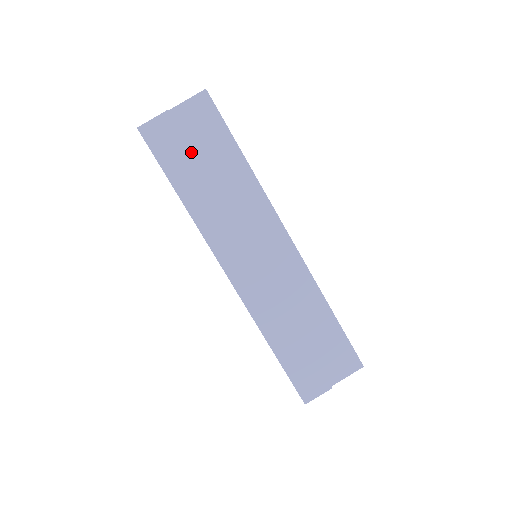
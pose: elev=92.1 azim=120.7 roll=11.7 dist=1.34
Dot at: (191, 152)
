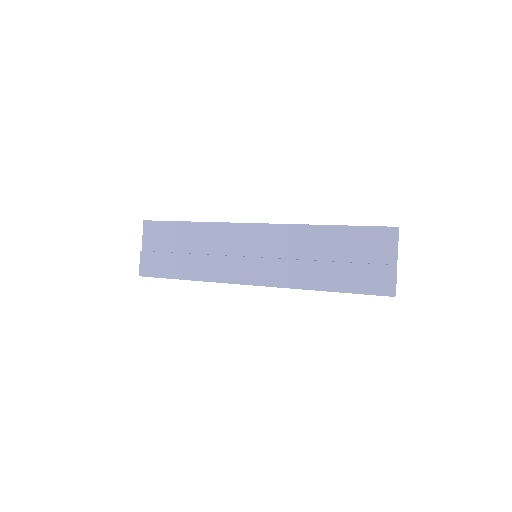
Dot at: (168, 254)
